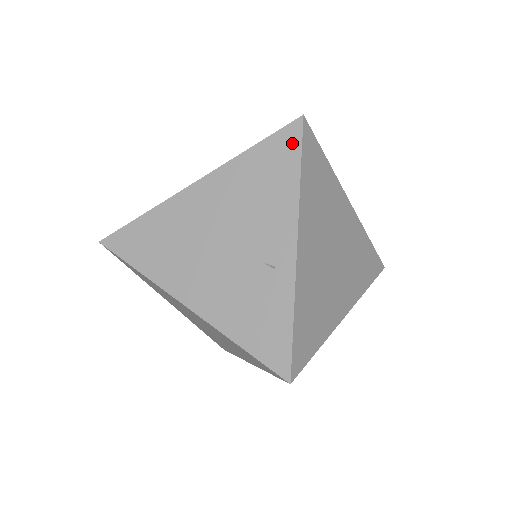
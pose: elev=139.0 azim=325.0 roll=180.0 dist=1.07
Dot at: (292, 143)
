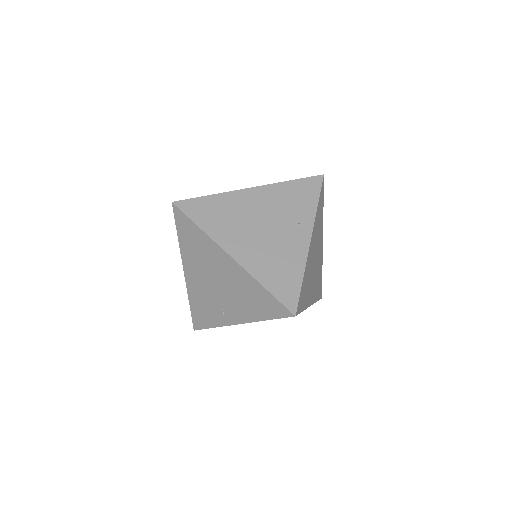
Dot at: (278, 313)
